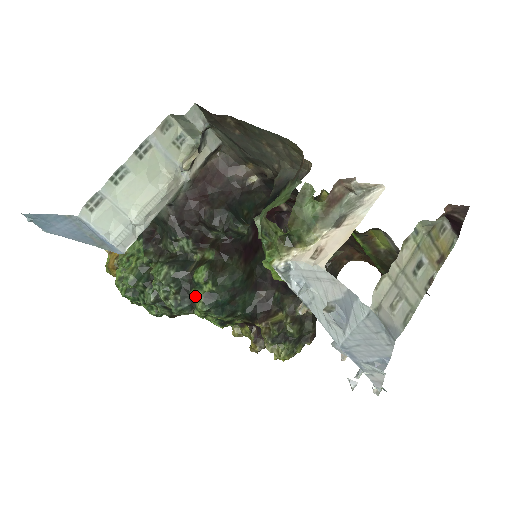
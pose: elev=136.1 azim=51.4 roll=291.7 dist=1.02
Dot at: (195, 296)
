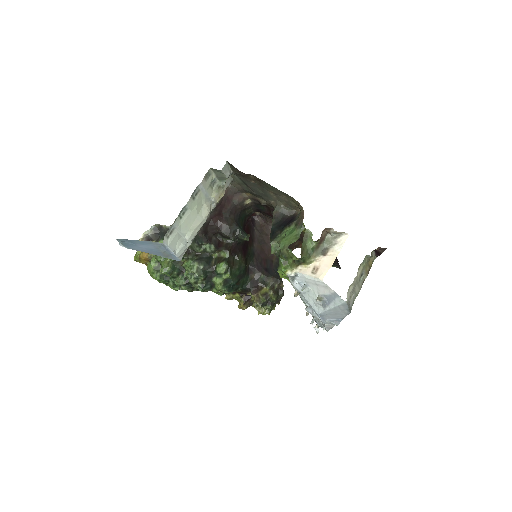
Dot at: (217, 282)
